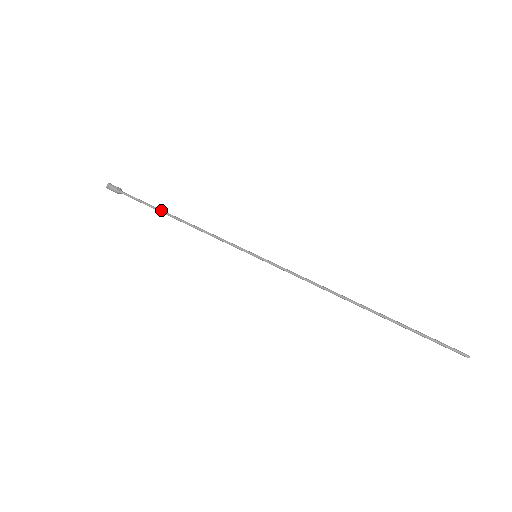
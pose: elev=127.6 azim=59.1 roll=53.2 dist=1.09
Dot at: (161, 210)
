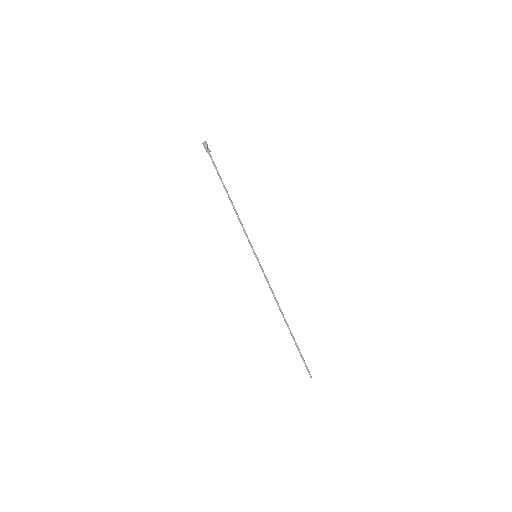
Dot at: (224, 187)
